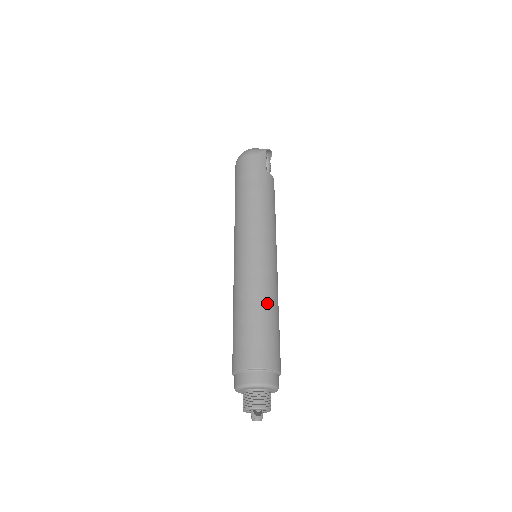
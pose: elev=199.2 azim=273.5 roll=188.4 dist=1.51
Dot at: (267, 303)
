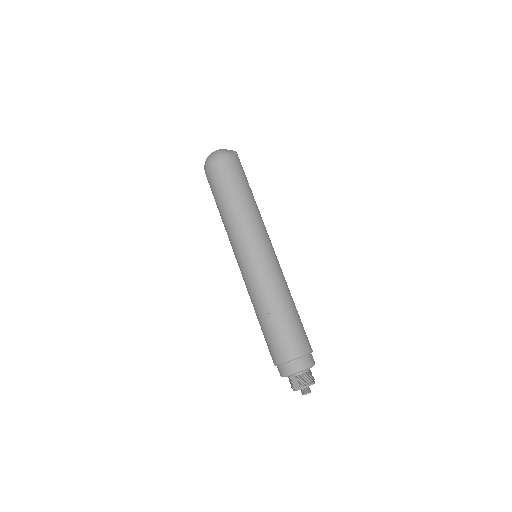
Dot at: (292, 298)
